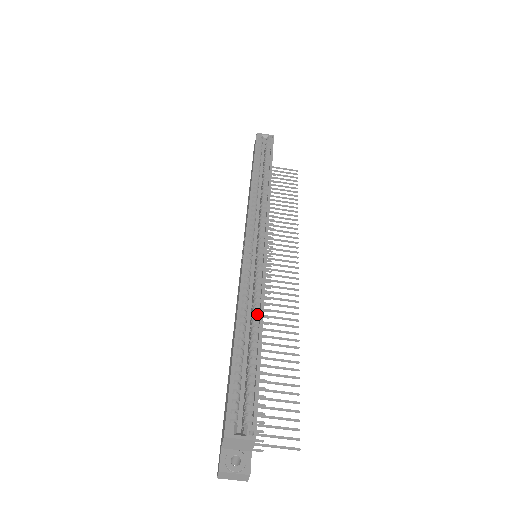
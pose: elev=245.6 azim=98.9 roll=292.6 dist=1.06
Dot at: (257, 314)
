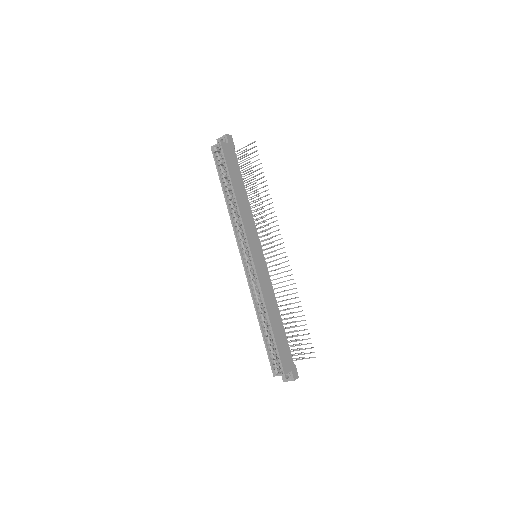
Dot at: (265, 309)
